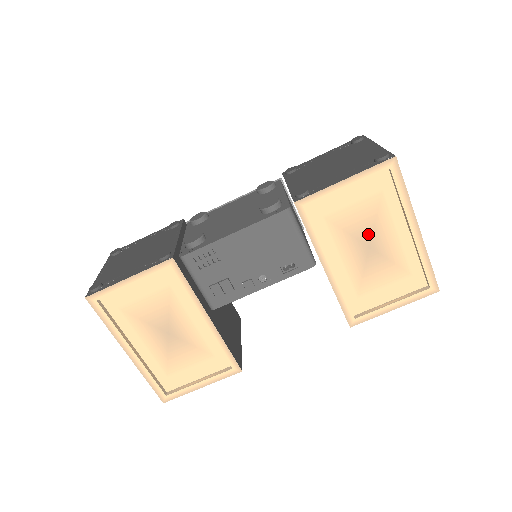
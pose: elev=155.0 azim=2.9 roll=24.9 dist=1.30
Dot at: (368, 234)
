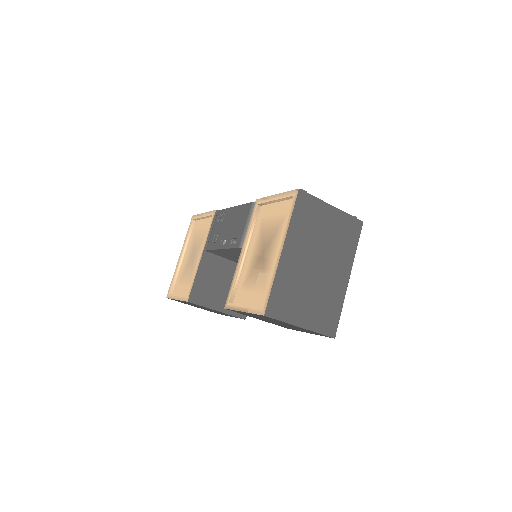
Dot at: (268, 243)
